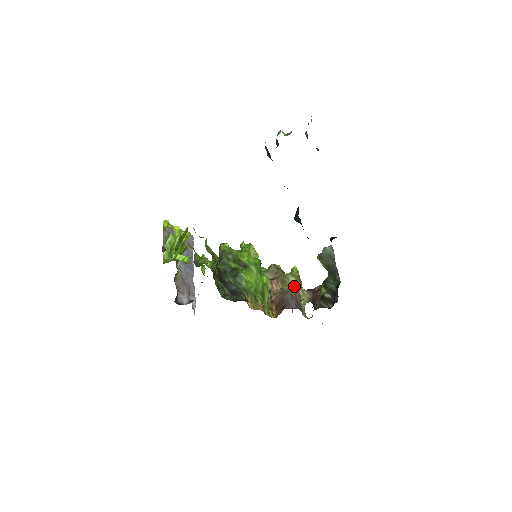
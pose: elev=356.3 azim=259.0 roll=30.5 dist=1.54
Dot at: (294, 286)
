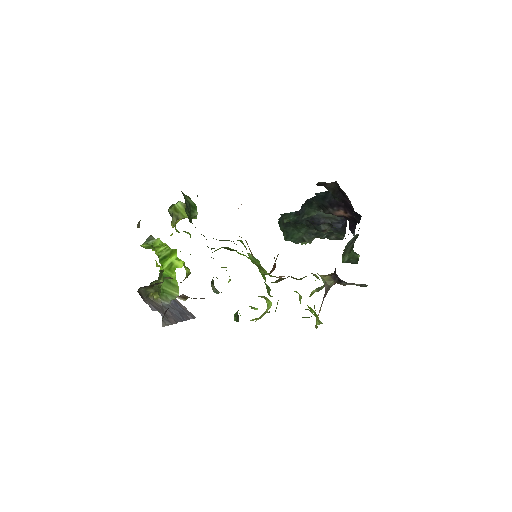
Dot at: occluded
